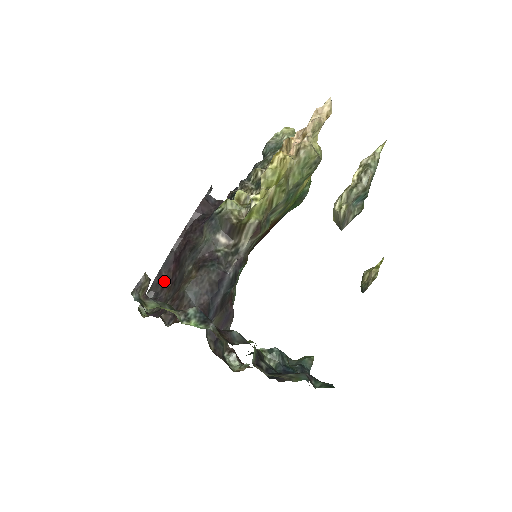
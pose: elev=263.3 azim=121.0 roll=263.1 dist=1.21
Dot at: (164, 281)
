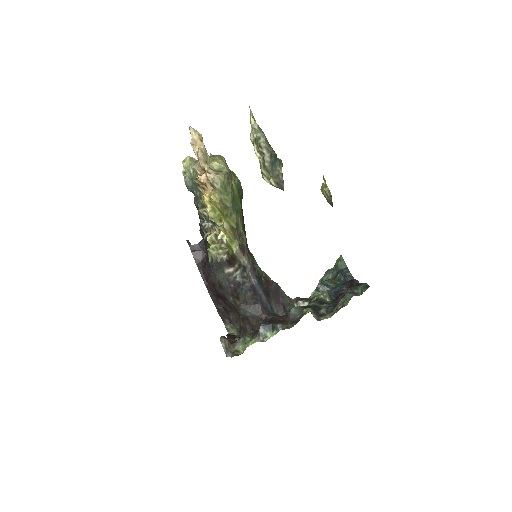
Dot at: (225, 311)
